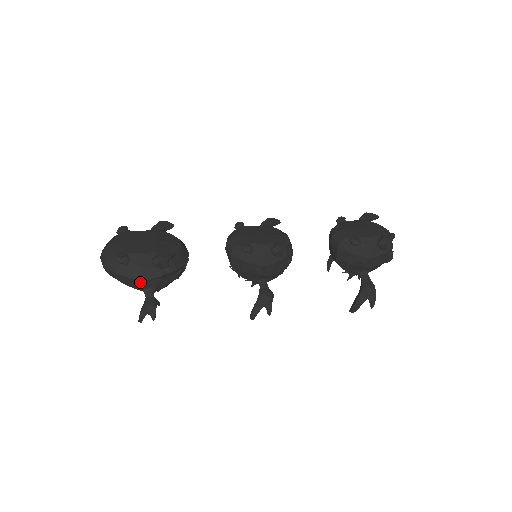
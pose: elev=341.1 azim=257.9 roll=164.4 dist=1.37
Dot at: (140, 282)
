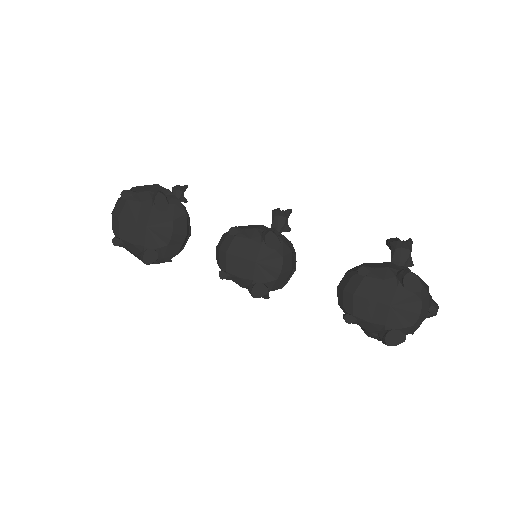
Dot at: occluded
